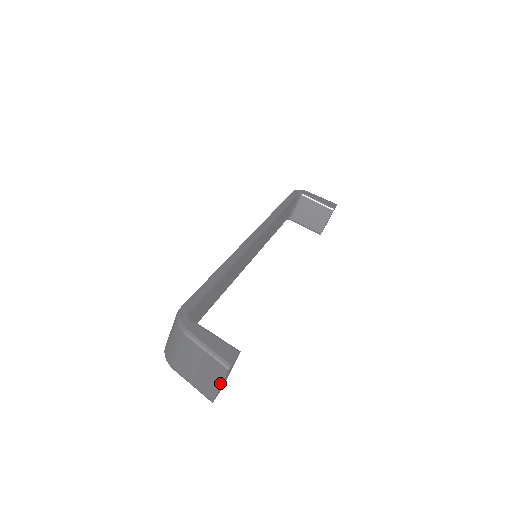
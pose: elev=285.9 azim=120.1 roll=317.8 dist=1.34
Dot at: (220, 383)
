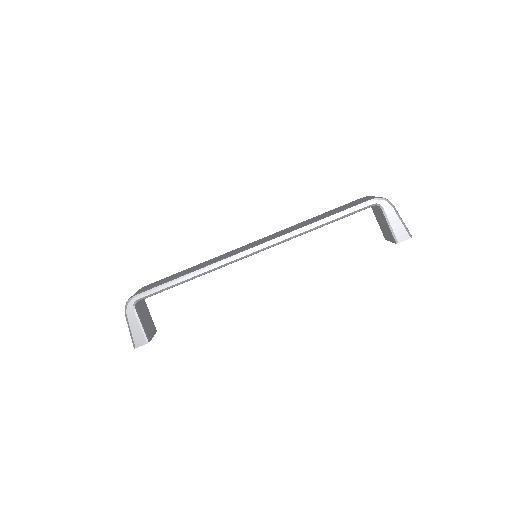
Dot at: occluded
